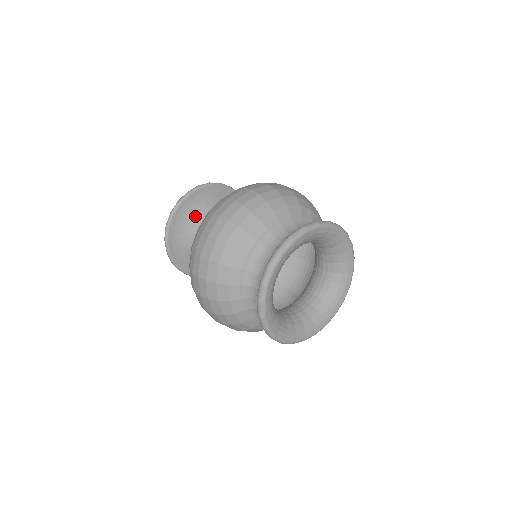
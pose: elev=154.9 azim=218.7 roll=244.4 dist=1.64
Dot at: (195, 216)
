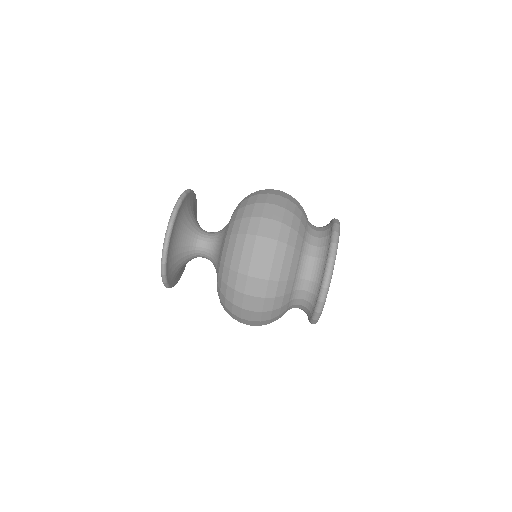
Dot at: (178, 266)
